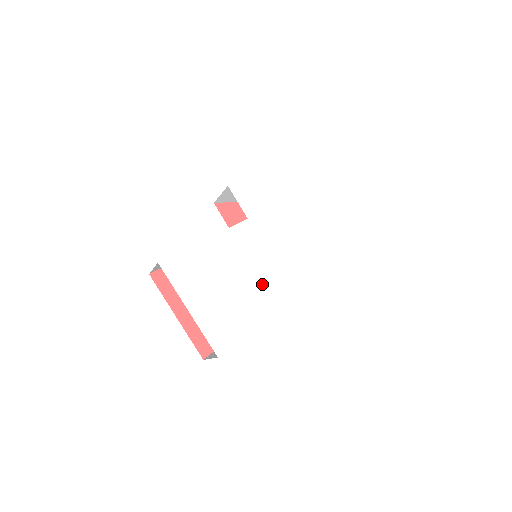
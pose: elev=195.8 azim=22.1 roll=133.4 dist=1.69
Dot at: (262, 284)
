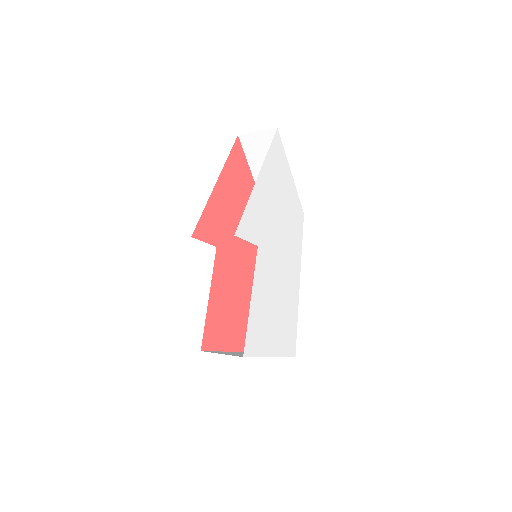
Dot at: (287, 283)
